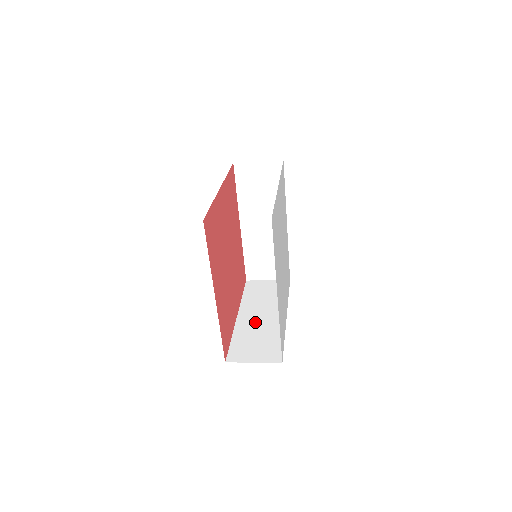
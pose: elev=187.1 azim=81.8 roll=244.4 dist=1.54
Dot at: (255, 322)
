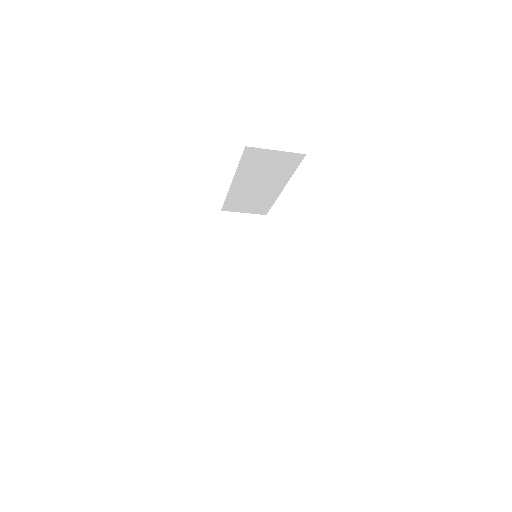
Dot at: (237, 283)
